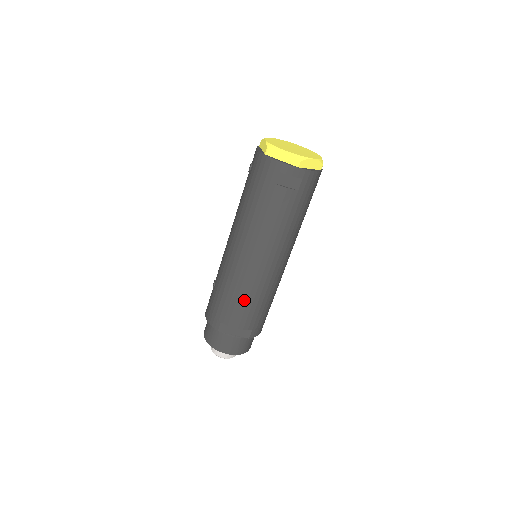
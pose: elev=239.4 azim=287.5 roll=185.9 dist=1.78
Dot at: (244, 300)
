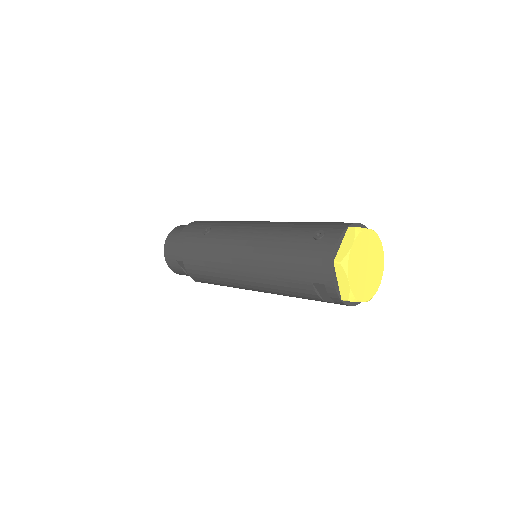
Dot at: (211, 277)
